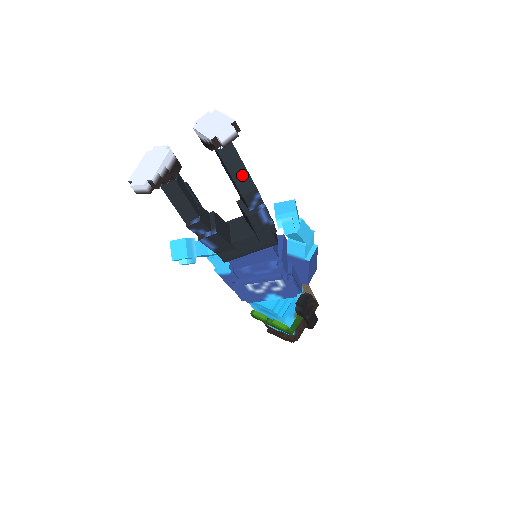
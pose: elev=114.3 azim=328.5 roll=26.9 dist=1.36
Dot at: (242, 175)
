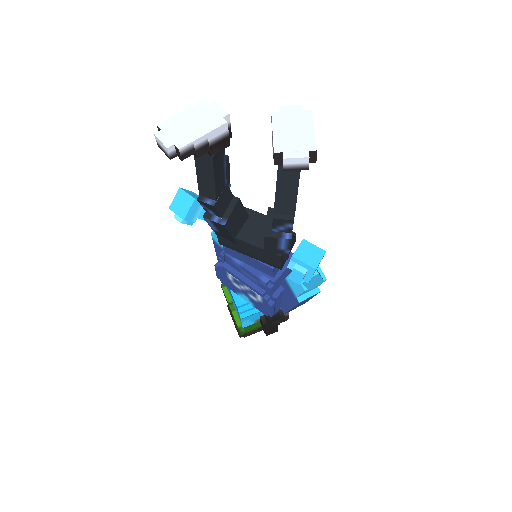
Dot at: (288, 197)
